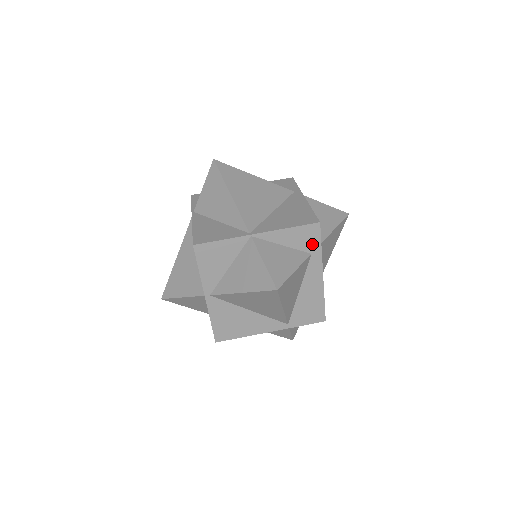
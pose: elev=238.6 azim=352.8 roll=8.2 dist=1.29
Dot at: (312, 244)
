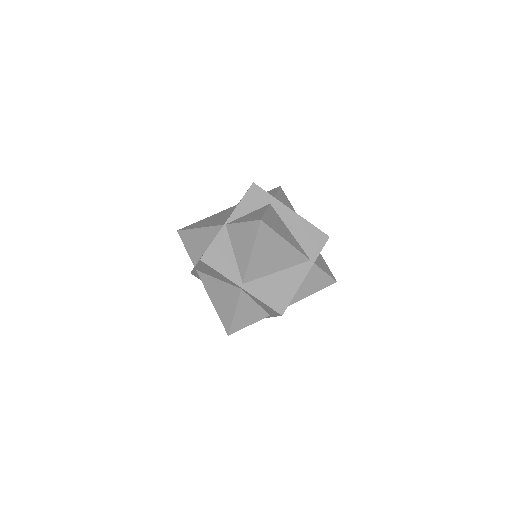
Dot at: (264, 198)
